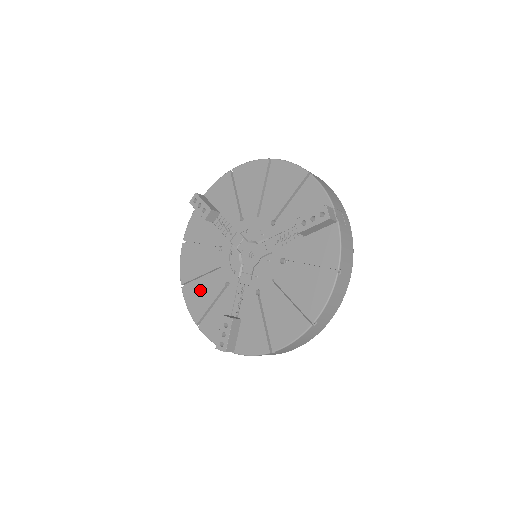
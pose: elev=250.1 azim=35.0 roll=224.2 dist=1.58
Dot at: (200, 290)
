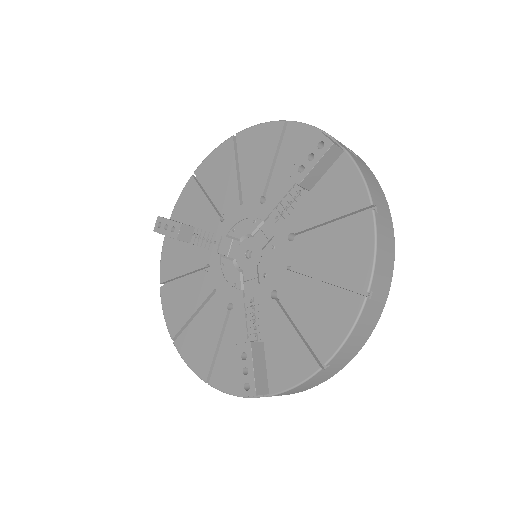
Dot at: (197, 333)
